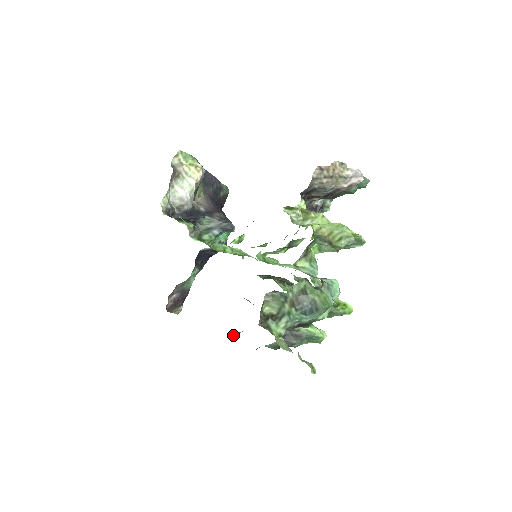
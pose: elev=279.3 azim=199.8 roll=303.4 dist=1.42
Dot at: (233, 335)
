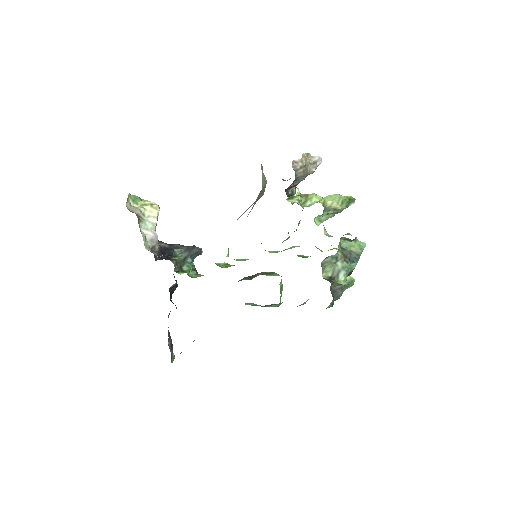
Dot at: occluded
